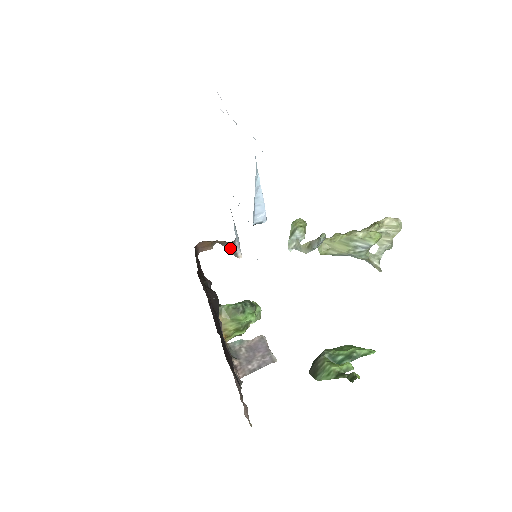
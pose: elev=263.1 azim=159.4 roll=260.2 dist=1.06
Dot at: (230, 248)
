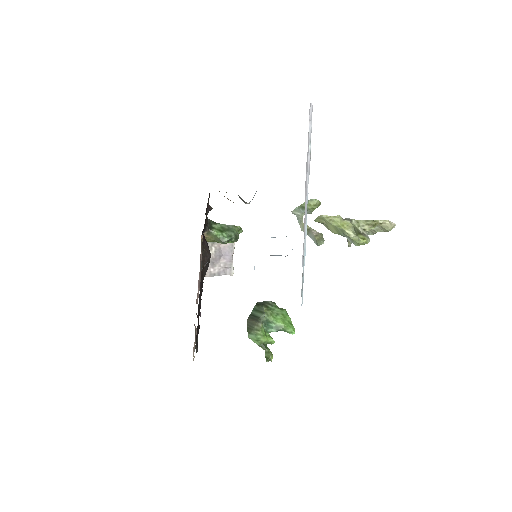
Dot at: (242, 199)
